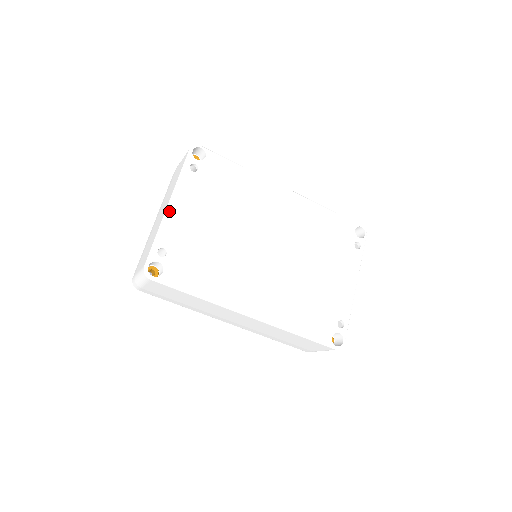
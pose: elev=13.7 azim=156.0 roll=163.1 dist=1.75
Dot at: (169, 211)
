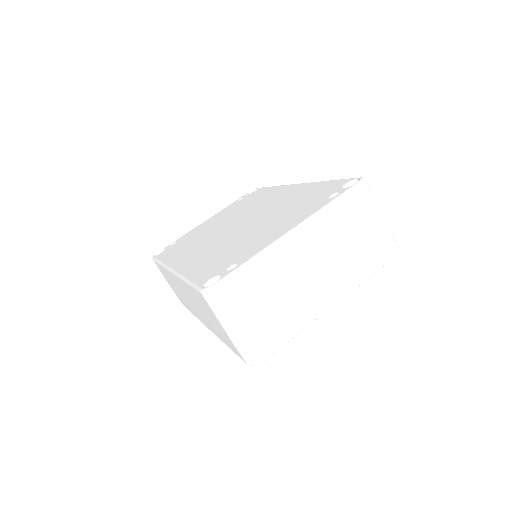
Dot at: (201, 224)
